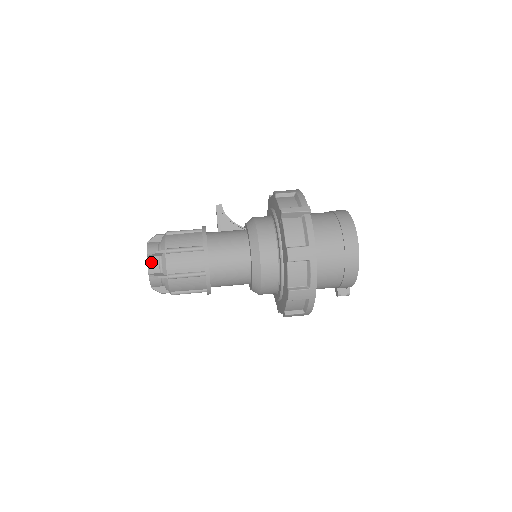
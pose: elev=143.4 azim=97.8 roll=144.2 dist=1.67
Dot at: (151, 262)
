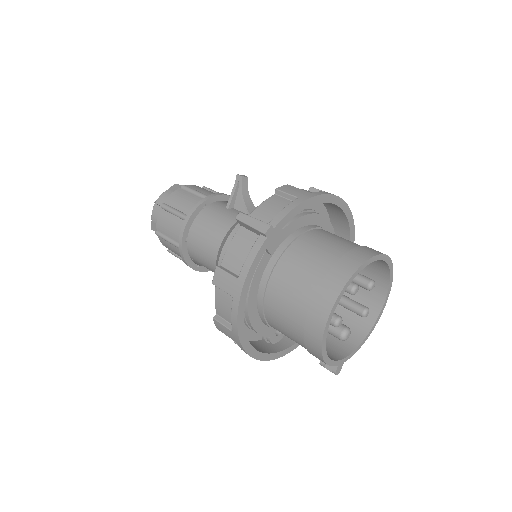
Dot at: (155, 210)
